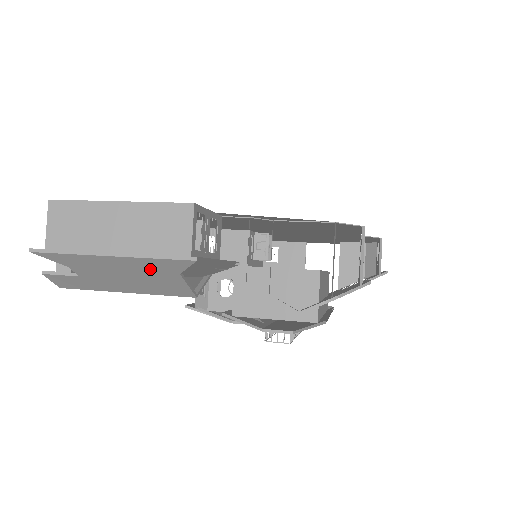
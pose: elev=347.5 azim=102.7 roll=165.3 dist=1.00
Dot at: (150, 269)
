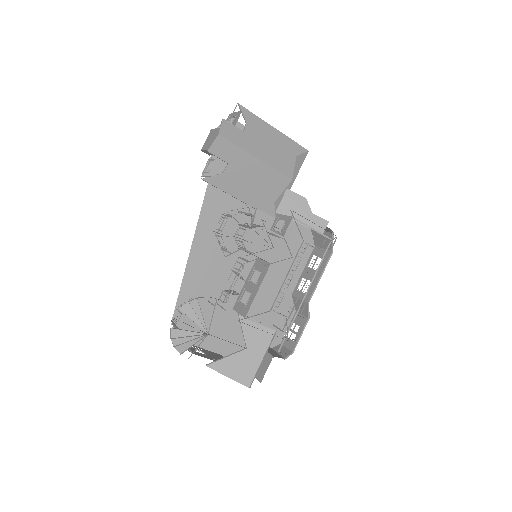
Dot at: (286, 146)
